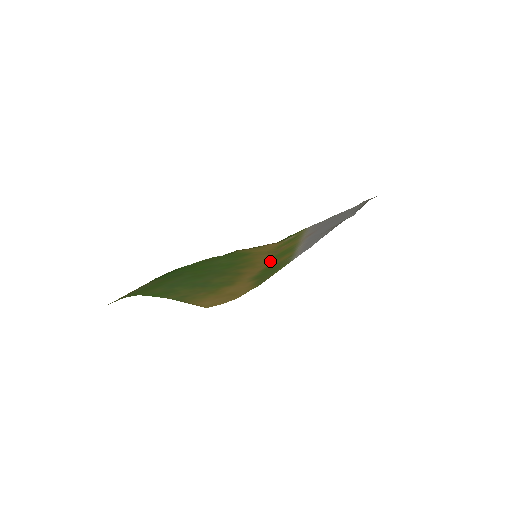
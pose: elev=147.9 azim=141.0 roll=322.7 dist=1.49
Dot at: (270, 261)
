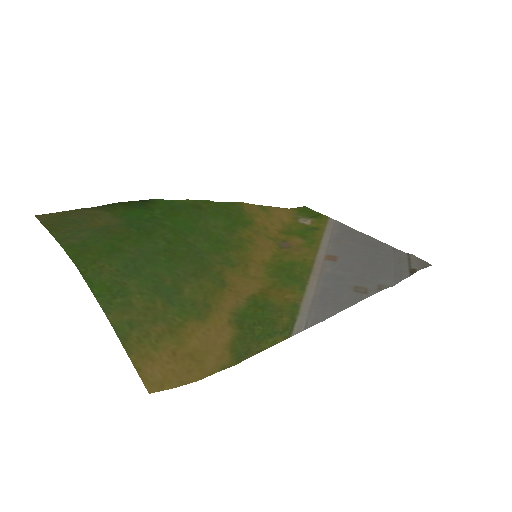
Dot at: (268, 275)
